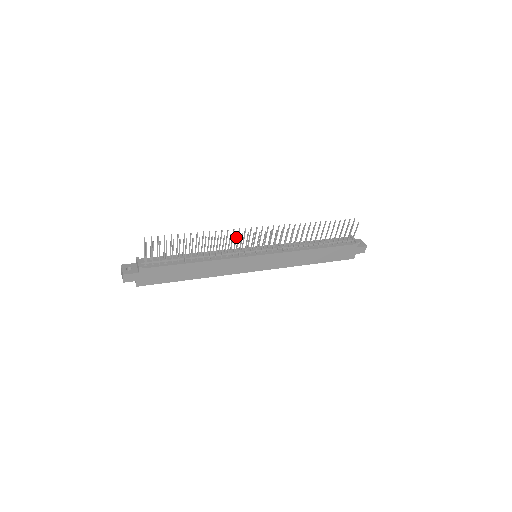
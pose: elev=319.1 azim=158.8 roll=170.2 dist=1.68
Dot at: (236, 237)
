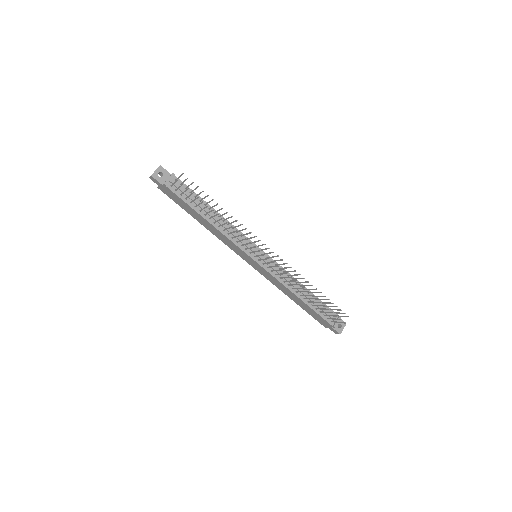
Dot at: (245, 239)
